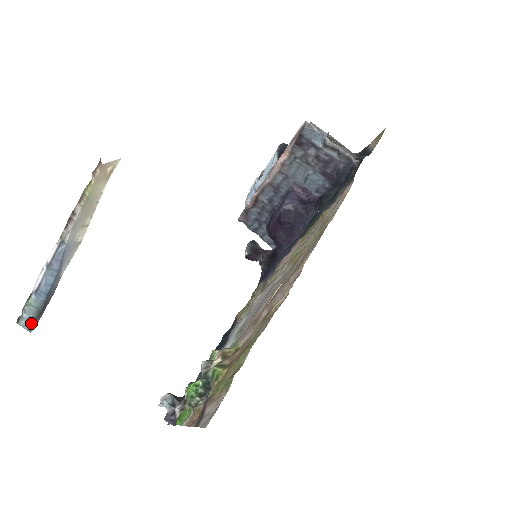
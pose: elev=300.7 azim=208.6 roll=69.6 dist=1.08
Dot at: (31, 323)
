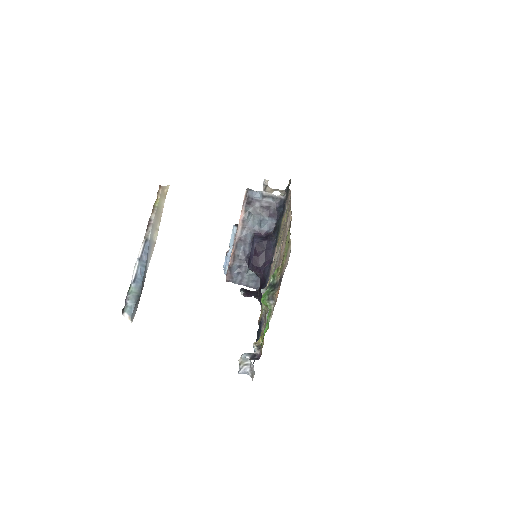
Dot at: (134, 309)
